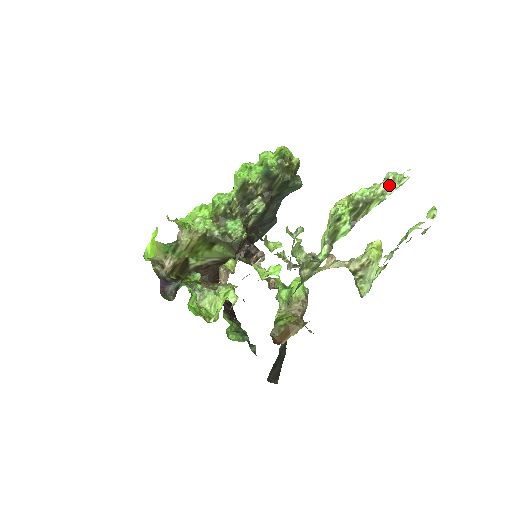
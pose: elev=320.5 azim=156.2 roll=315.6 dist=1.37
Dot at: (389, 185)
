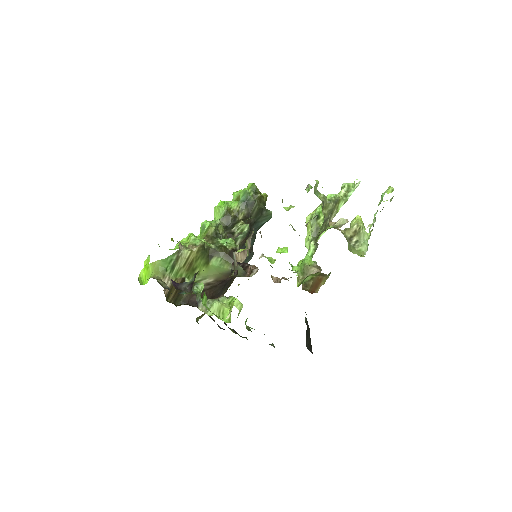
Dot at: (347, 191)
